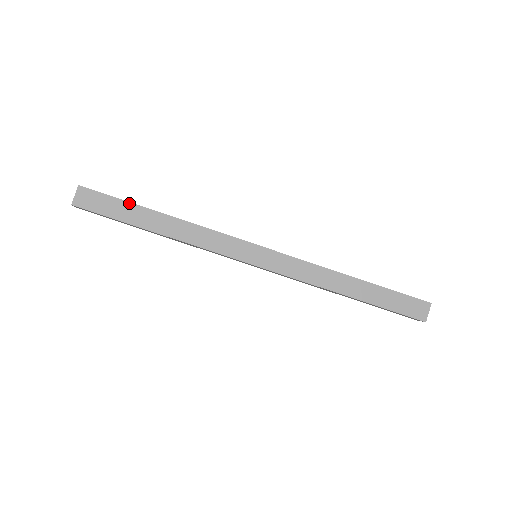
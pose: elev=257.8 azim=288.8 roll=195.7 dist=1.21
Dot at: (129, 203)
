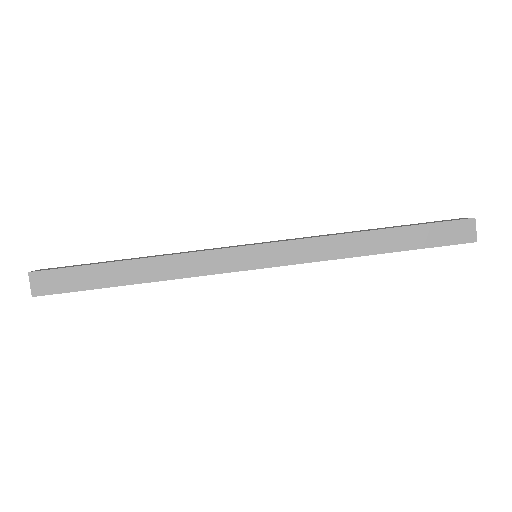
Dot at: (99, 262)
